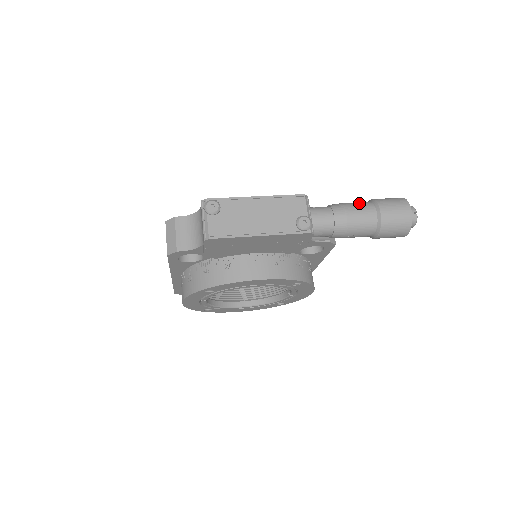
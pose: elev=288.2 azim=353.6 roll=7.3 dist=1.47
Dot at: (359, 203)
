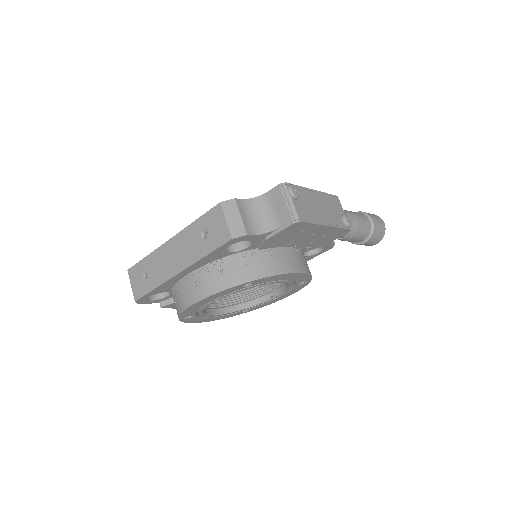
Dot at: occluded
